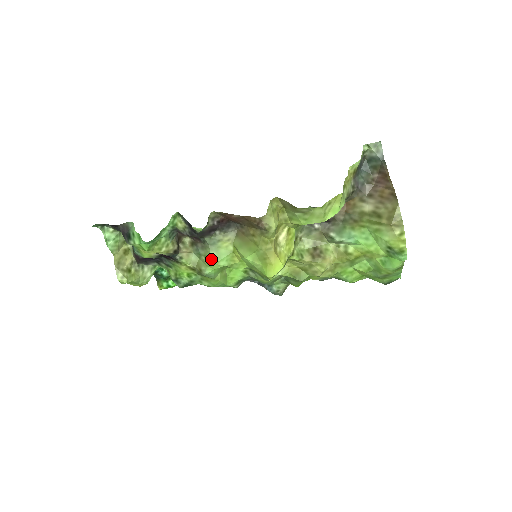
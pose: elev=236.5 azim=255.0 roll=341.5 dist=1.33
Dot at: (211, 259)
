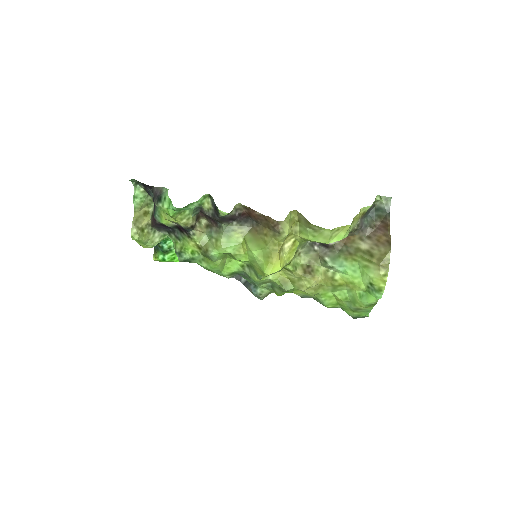
Dot at: (221, 243)
